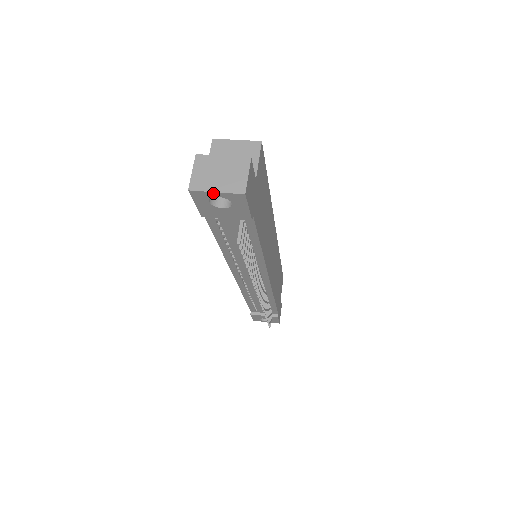
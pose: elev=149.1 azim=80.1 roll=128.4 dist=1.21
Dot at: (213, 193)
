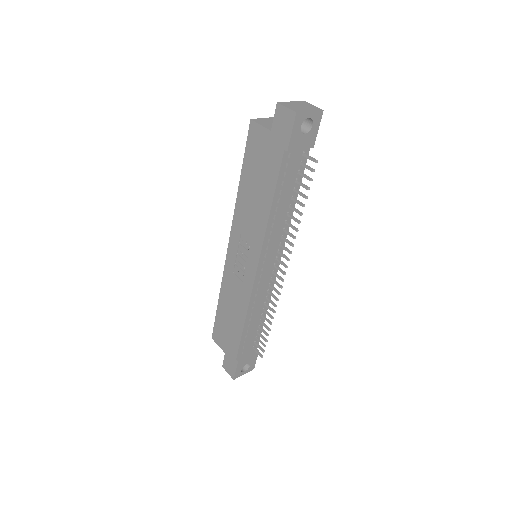
Dot at: (308, 113)
